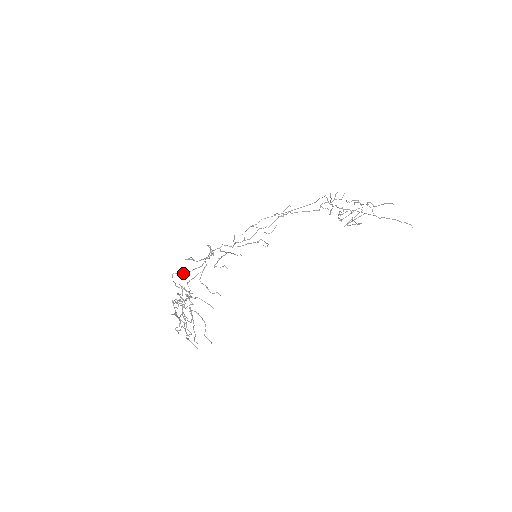
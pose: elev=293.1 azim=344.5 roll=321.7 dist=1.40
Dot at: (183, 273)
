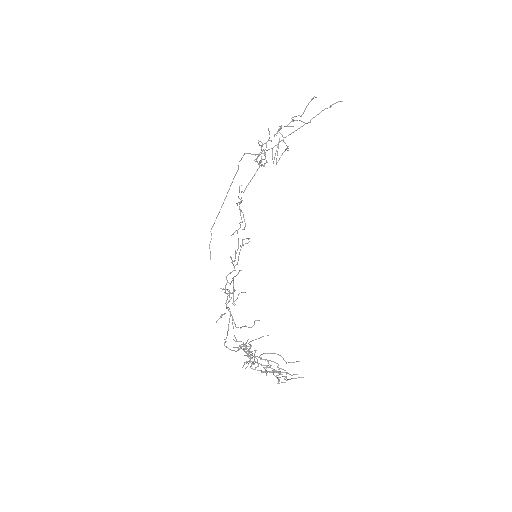
Dot at: (227, 335)
